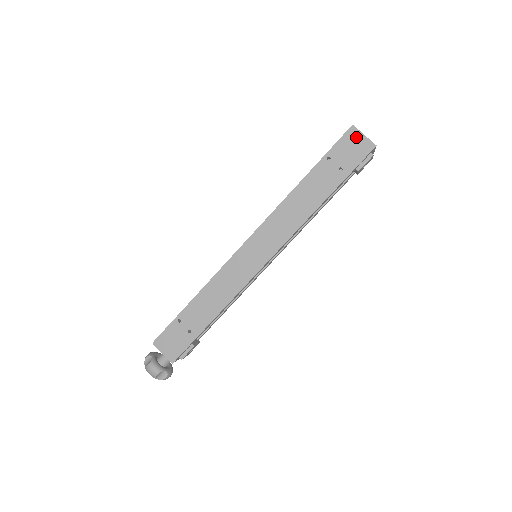
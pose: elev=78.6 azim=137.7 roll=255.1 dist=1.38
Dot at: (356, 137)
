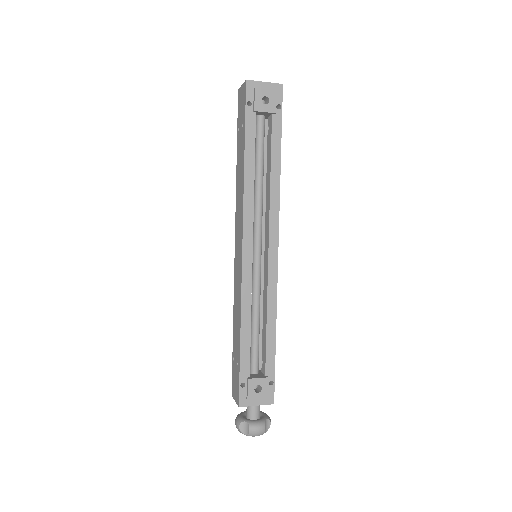
Dot at: (240, 94)
